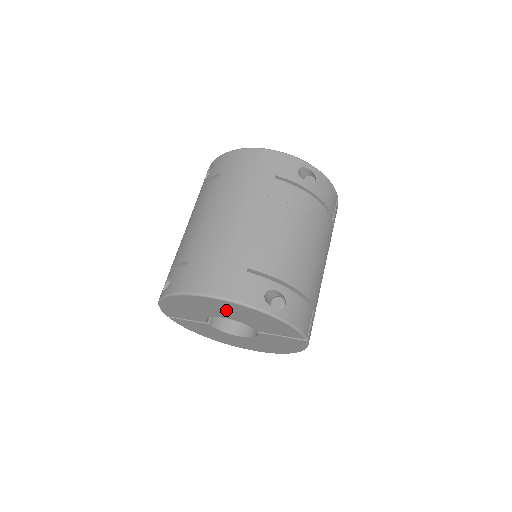
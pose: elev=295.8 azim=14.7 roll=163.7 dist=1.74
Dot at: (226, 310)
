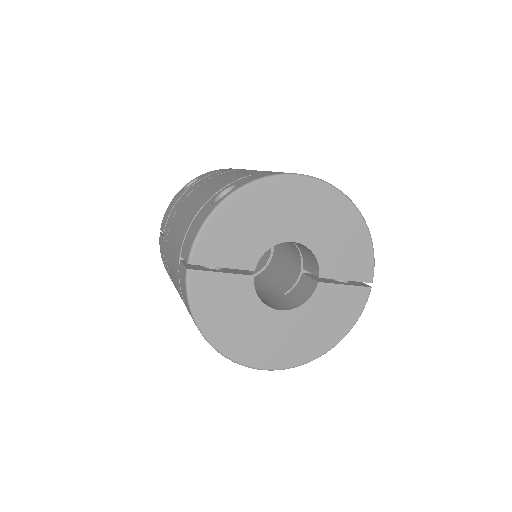
Dot at: (313, 214)
